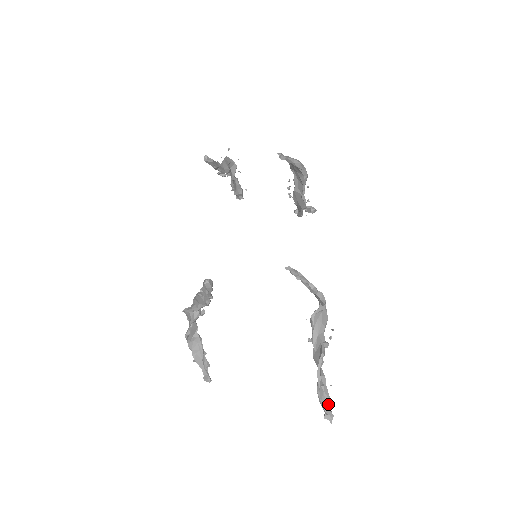
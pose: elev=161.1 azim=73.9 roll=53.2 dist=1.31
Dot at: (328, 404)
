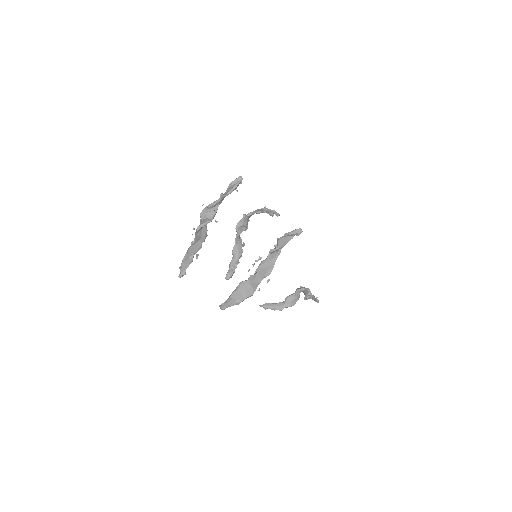
Dot at: (315, 300)
